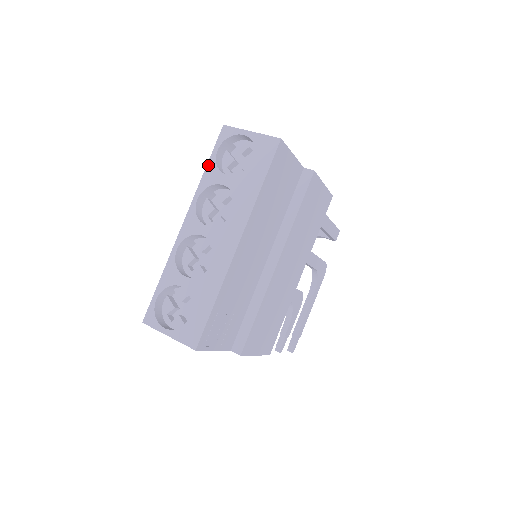
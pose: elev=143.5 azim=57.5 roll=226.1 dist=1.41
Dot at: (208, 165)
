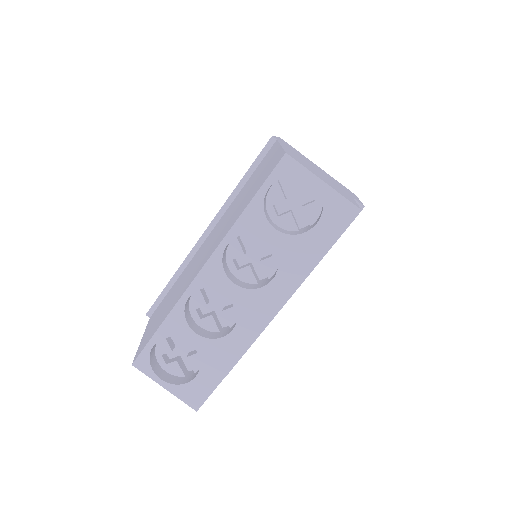
Dot at: (251, 204)
